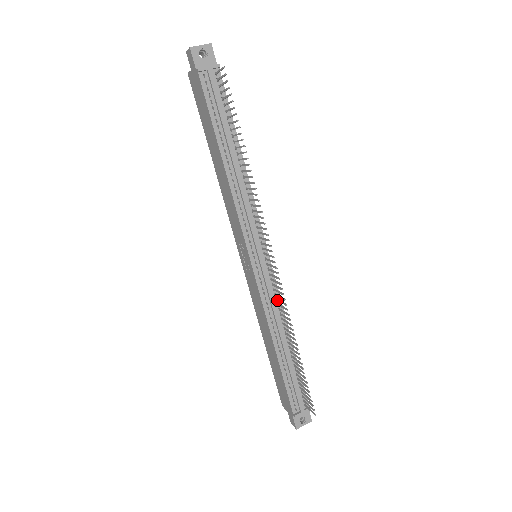
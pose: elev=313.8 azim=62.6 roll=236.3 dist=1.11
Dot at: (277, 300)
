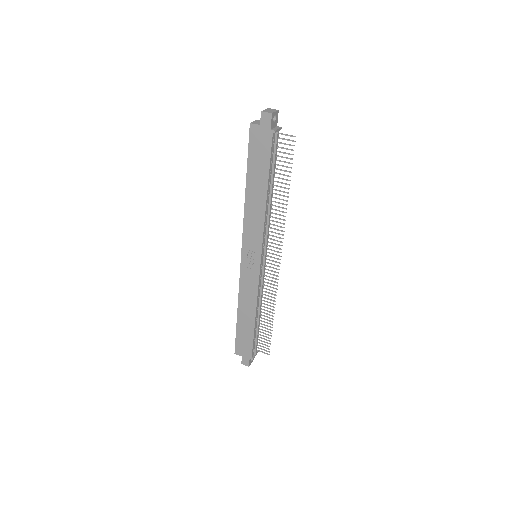
Dot at: (265, 285)
